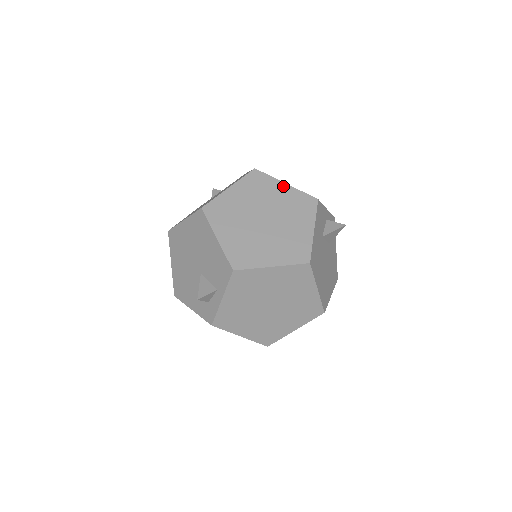
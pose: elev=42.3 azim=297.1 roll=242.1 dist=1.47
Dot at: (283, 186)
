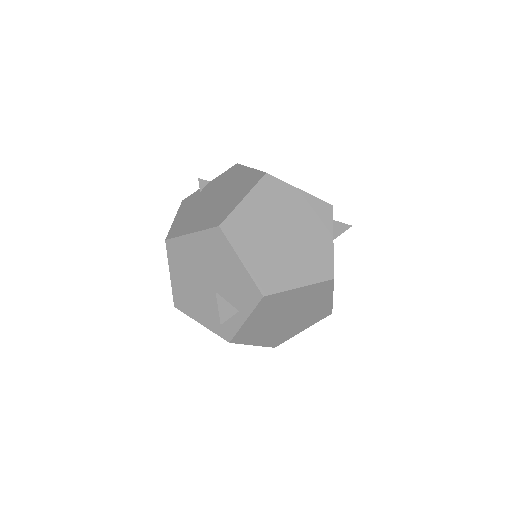
Dot at: (298, 193)
